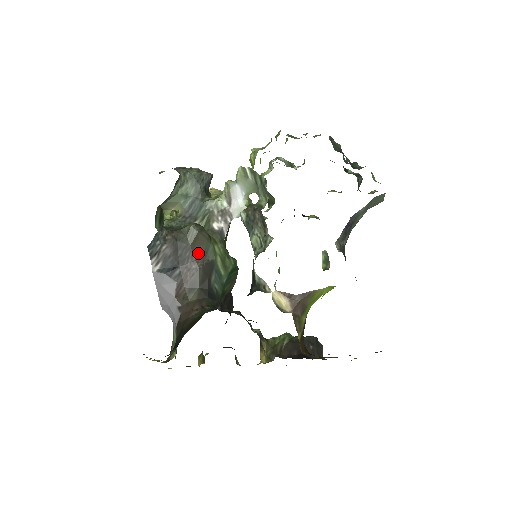
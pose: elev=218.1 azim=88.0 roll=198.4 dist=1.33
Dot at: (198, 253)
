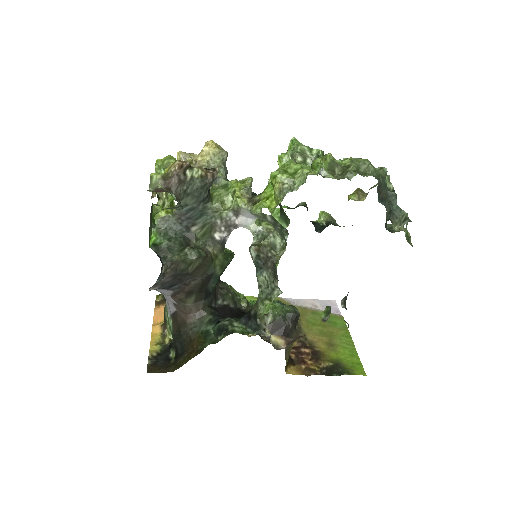
Dot at: (198, 274)
